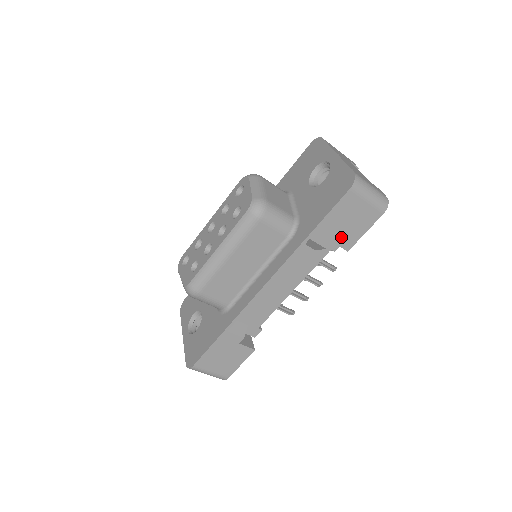
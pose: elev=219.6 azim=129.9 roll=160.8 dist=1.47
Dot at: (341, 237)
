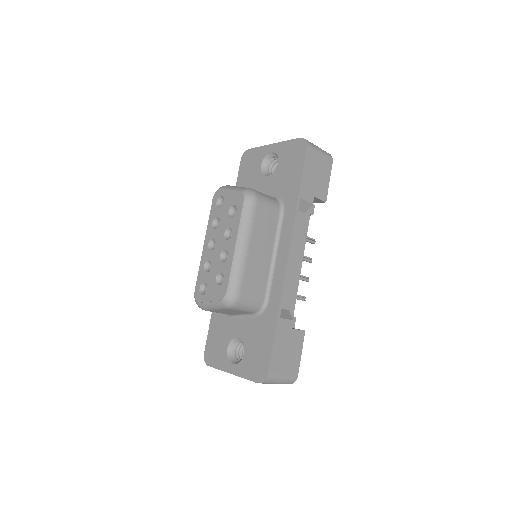
Dot at: (317, 190)
